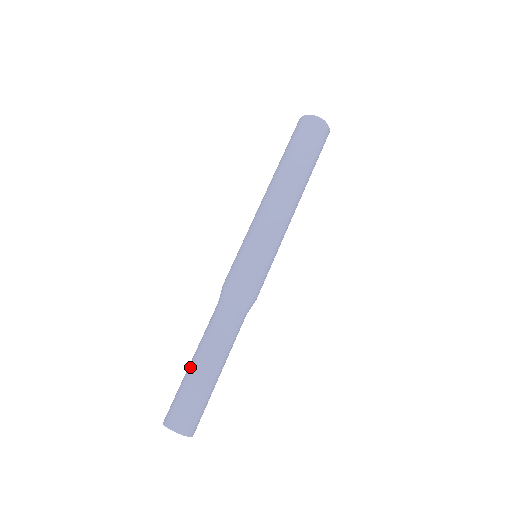
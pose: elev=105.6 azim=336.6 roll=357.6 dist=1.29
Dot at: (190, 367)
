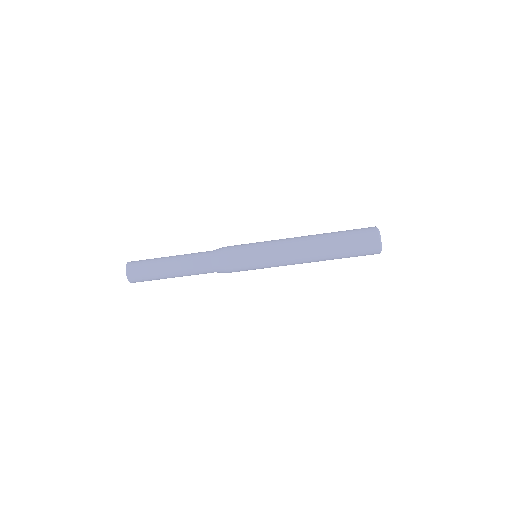
Dot at: (165, 272)
